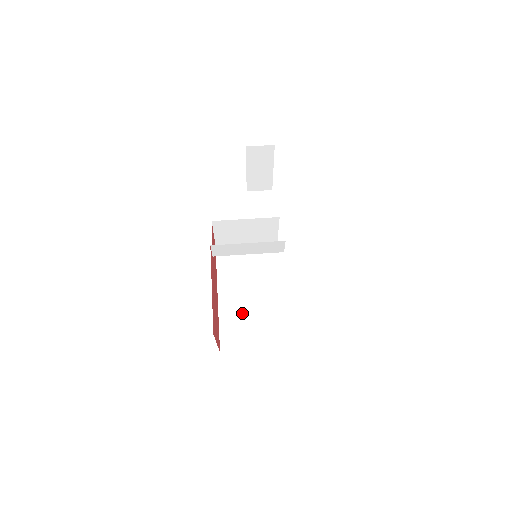
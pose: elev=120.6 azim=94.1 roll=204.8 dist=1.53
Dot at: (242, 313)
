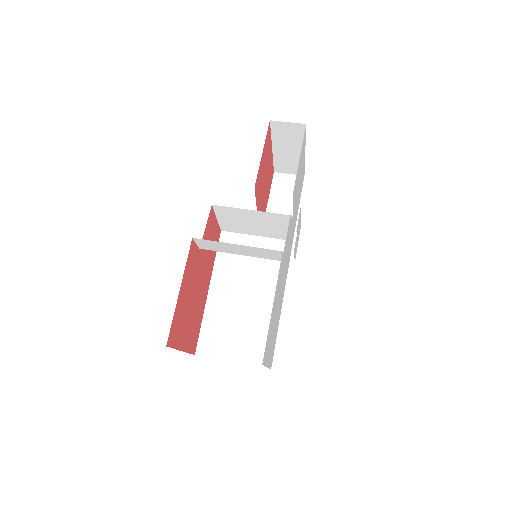
Dot at: (230, 316)
